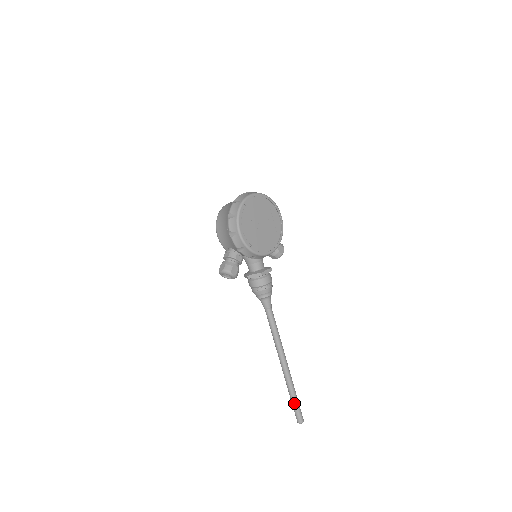
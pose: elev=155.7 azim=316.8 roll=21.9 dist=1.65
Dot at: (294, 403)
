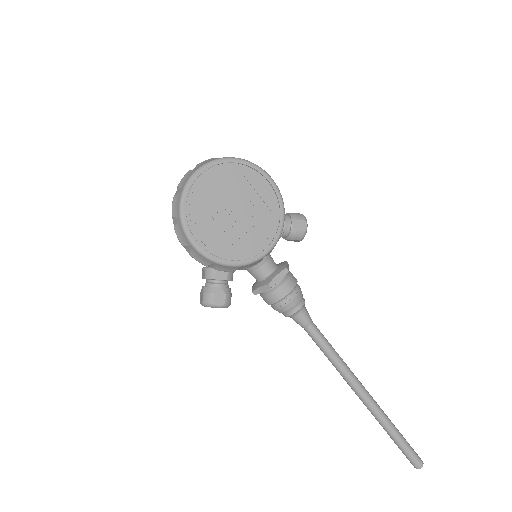
Dot at: (398, 445)
